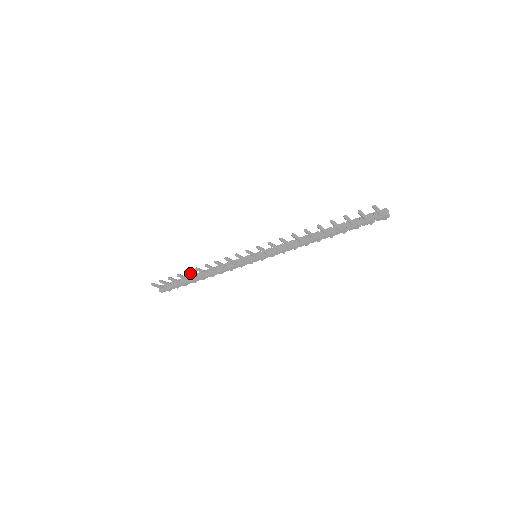
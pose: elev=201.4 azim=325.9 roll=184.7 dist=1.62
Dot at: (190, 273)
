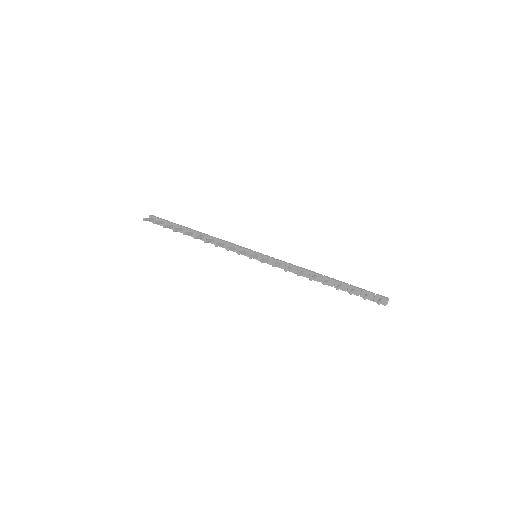
Dot at: (187, 234)
